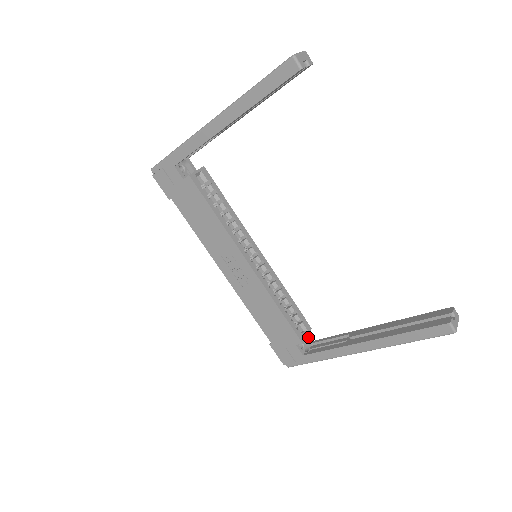
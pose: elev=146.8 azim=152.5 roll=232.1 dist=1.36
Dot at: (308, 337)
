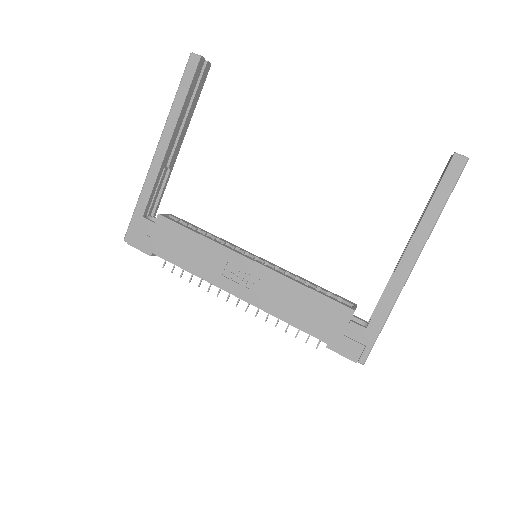
Dot at: (361, 319)
